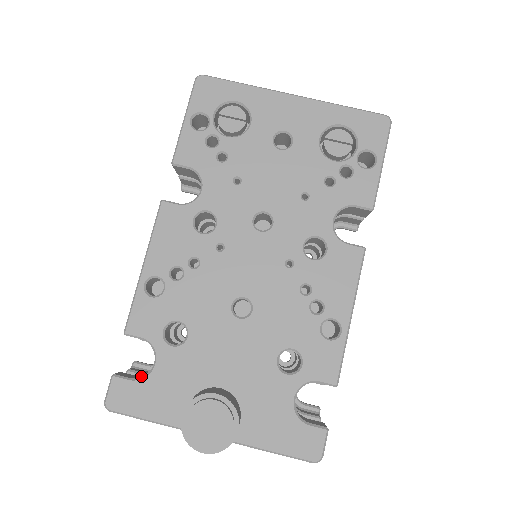
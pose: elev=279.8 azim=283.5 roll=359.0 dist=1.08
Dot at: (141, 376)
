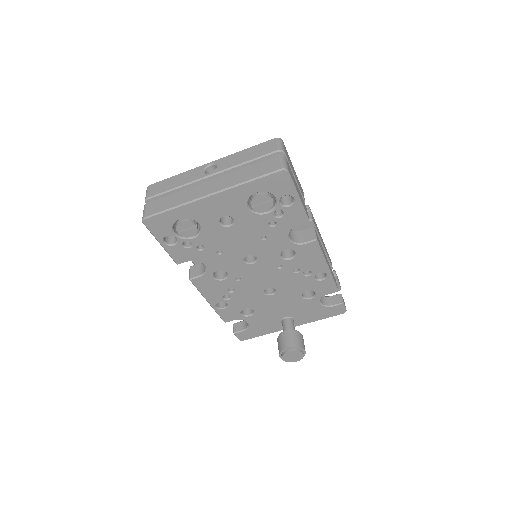
Dot at: (244, 323)
